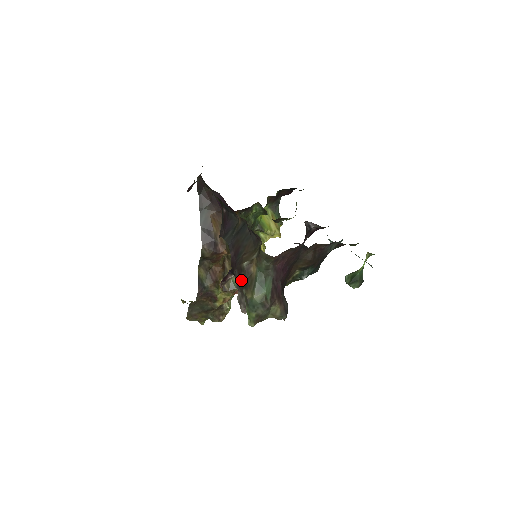
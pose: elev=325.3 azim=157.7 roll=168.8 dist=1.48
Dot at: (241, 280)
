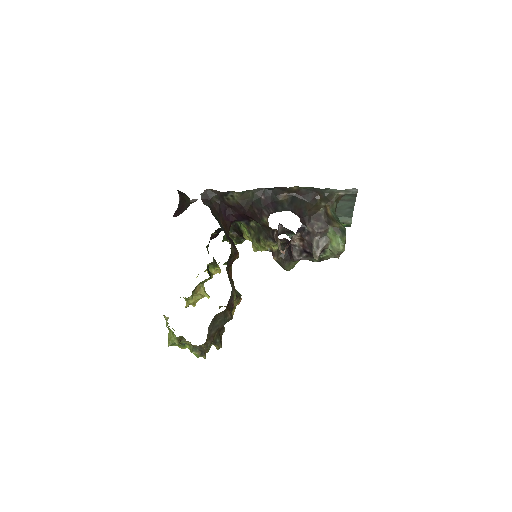
Dot at: (323, 222)
